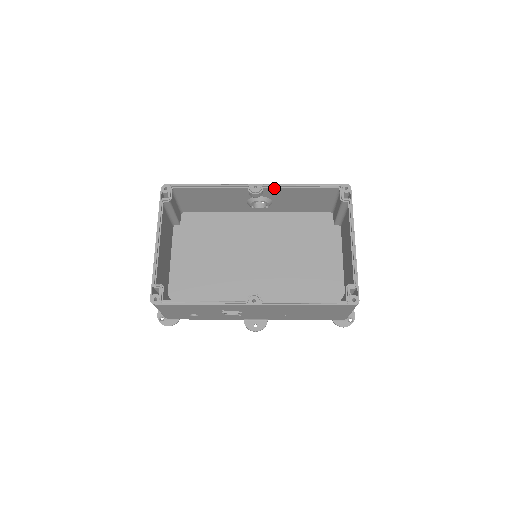
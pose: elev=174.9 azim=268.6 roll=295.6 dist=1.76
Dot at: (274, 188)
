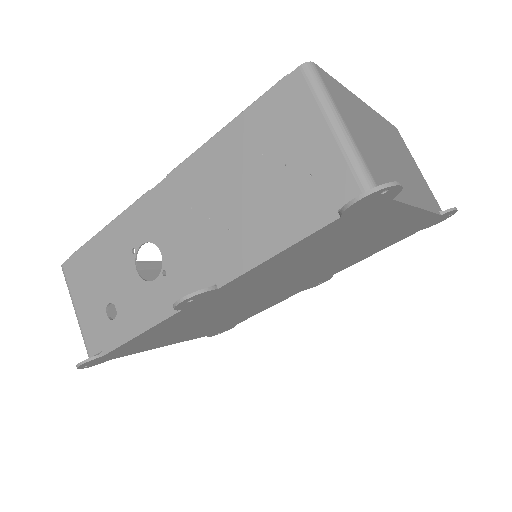
Dot at: occluded
